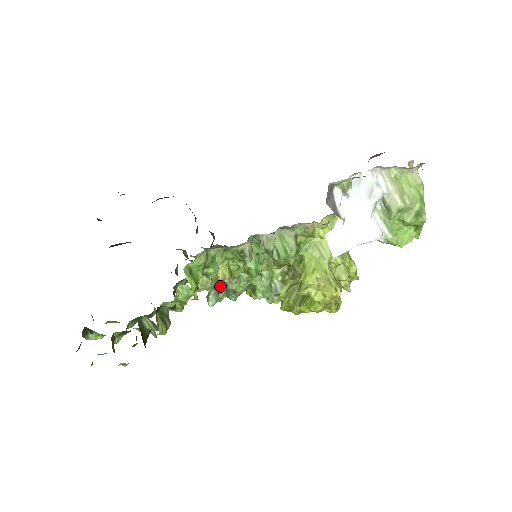
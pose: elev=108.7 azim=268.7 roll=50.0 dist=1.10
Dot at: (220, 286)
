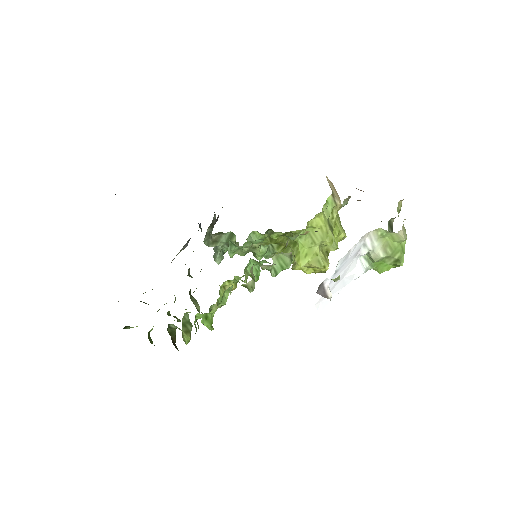
Dot at: (224, 248)
